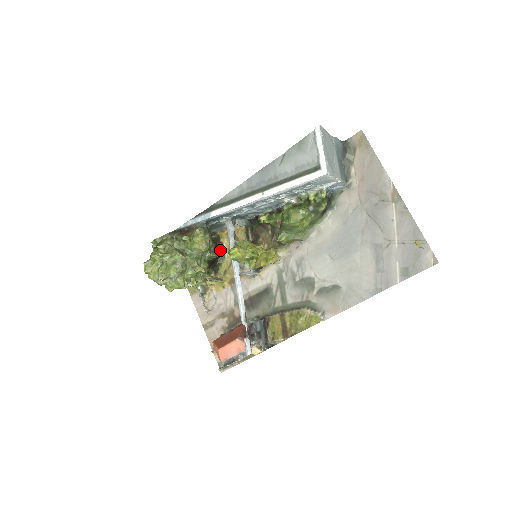
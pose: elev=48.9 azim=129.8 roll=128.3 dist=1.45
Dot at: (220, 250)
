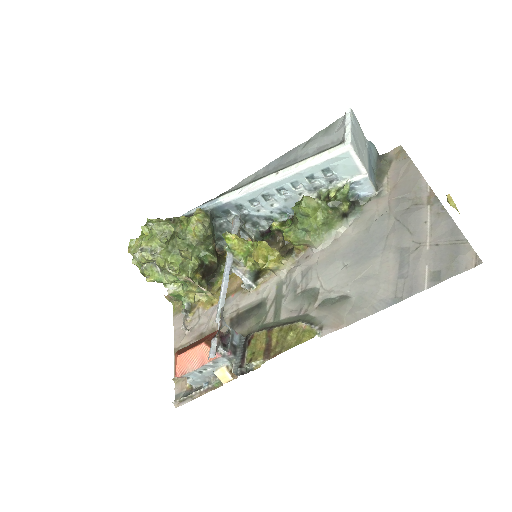
Dot at: (221, 263)
